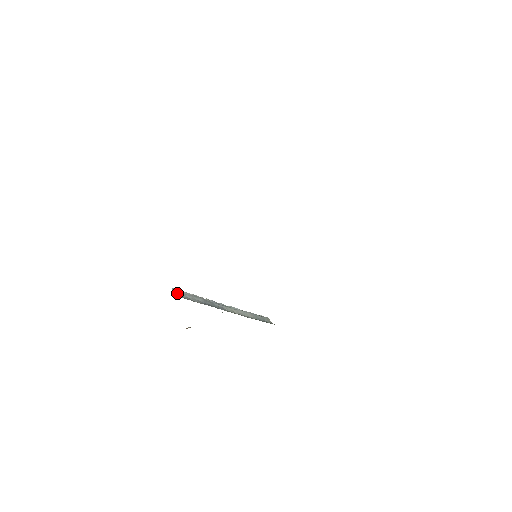
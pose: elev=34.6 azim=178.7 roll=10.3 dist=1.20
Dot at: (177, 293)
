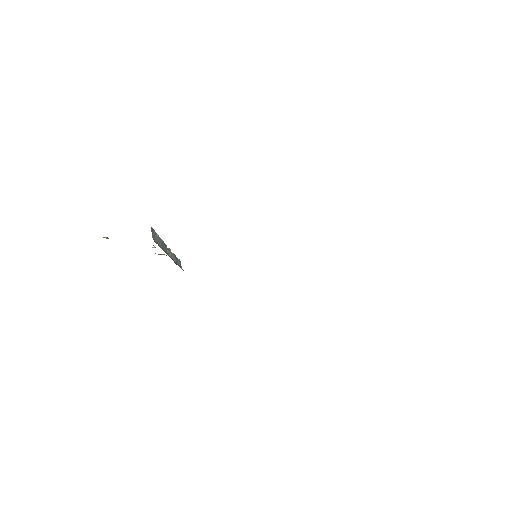
Dot at: (153, 235)
